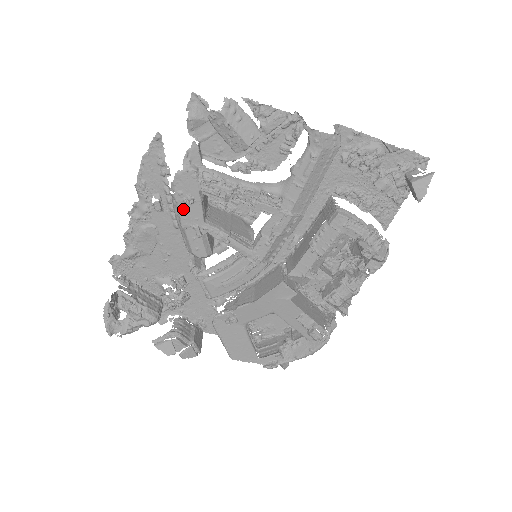
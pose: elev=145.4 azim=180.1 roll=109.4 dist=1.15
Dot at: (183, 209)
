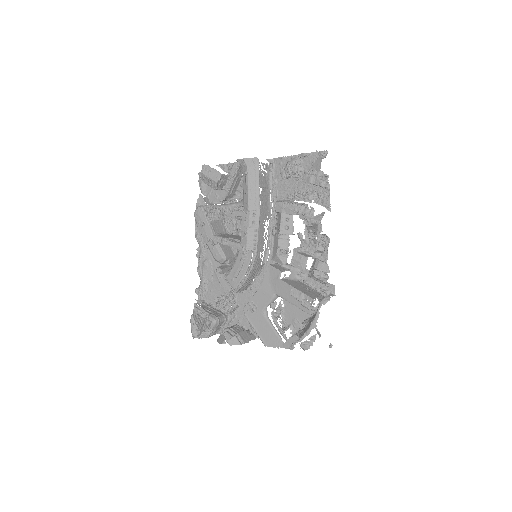
Dot at: (202, 231)
